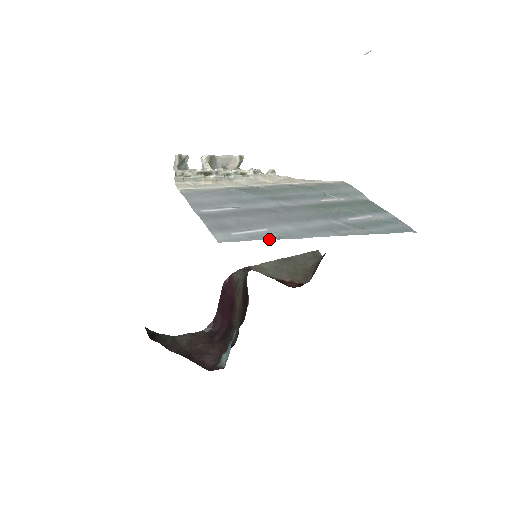
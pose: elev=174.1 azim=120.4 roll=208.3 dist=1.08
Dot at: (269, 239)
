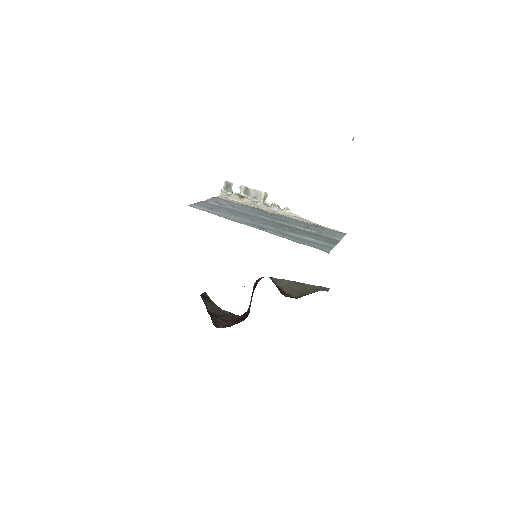
Dot at: (214, 214)
